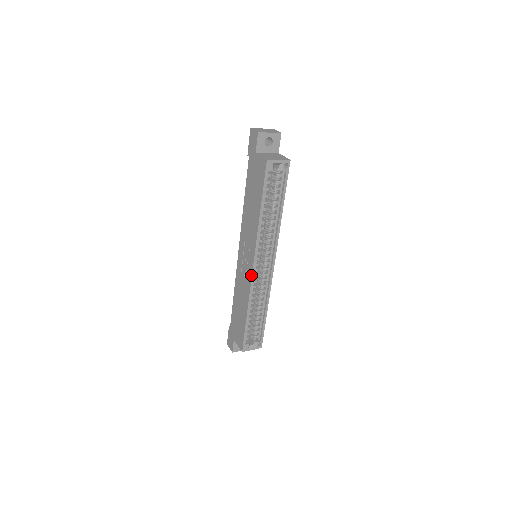
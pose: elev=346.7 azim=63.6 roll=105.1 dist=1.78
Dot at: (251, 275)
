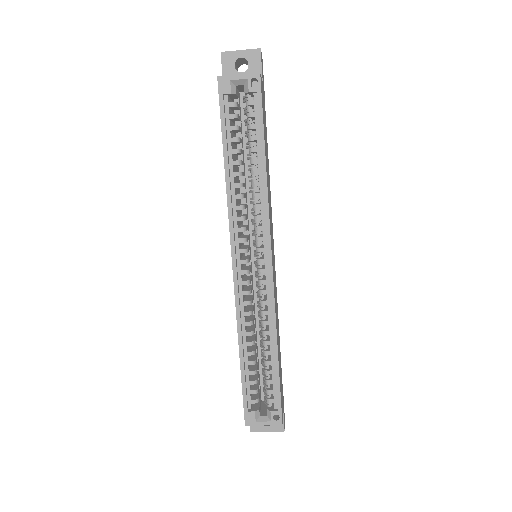
Dot at: (233, 279)
